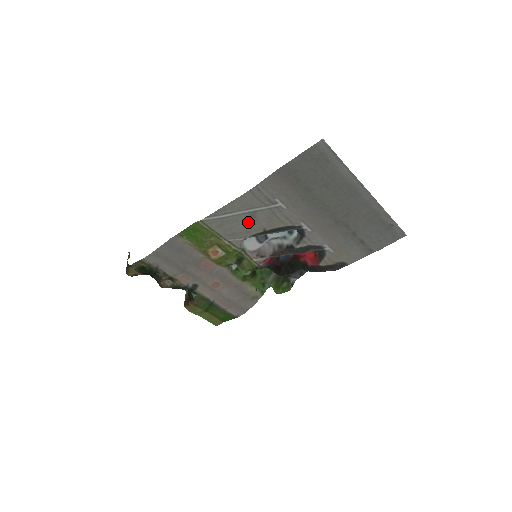
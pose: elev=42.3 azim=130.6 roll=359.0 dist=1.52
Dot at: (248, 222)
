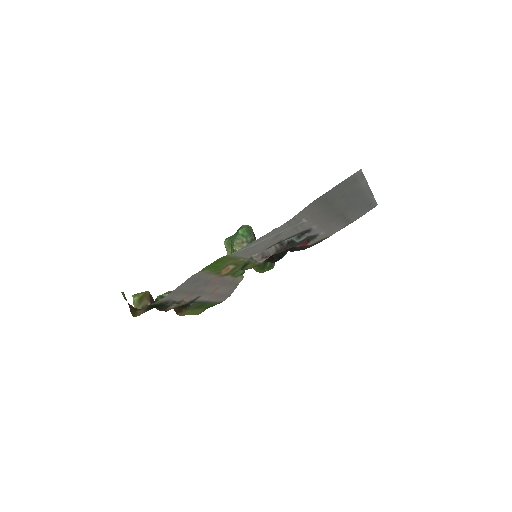
Dot at: (270, 241)
